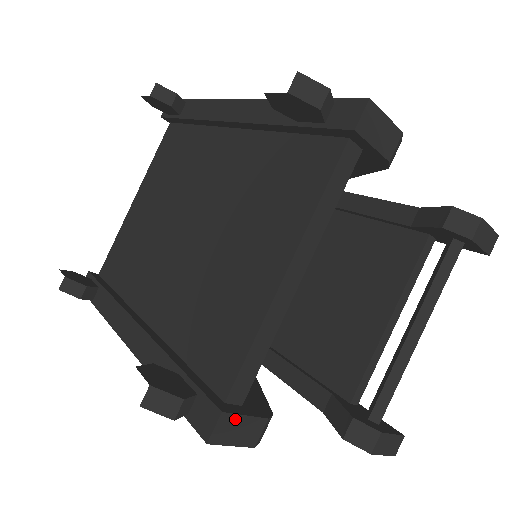
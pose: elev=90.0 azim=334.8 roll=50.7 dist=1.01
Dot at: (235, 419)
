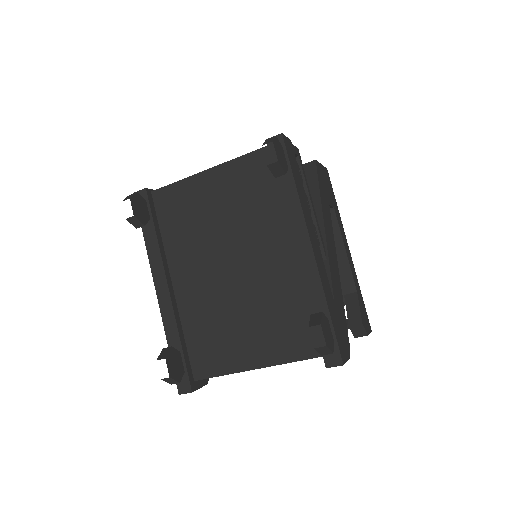
Dot at: (195, 390)
